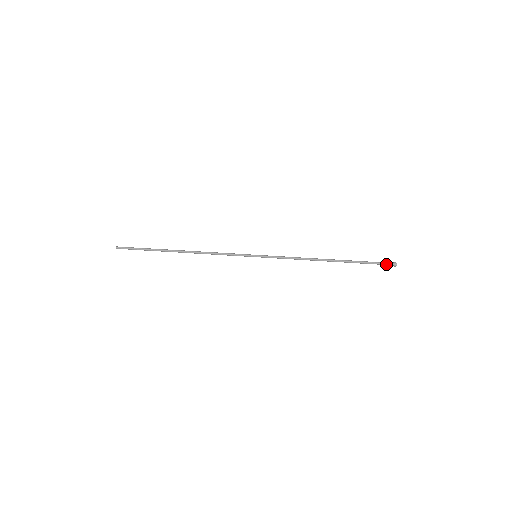
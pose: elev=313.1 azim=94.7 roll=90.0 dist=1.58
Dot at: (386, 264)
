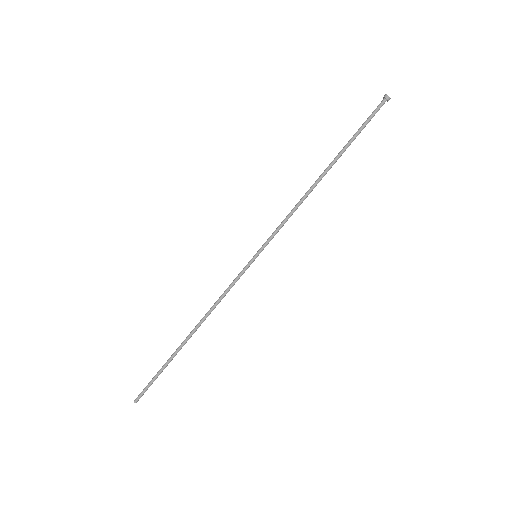
Dot at: occluded
